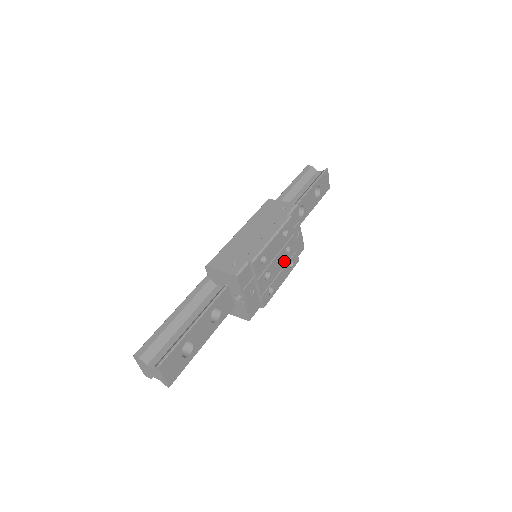
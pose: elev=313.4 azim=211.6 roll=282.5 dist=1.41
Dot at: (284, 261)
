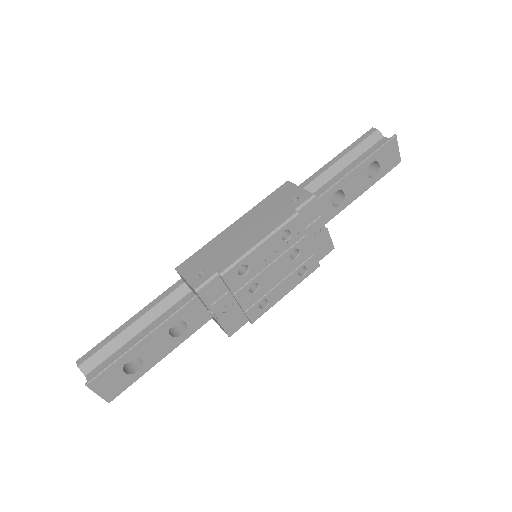
Dot at: (289, 268)
